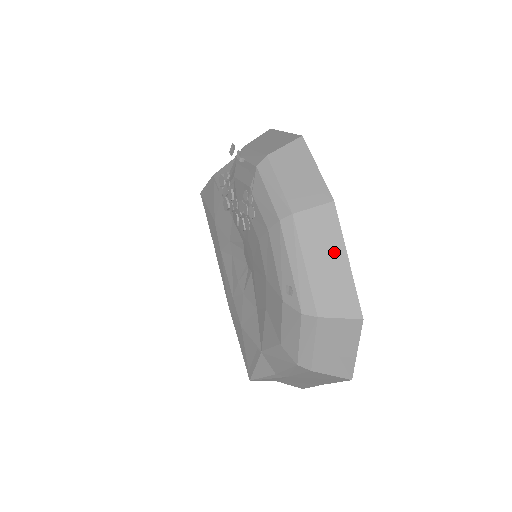
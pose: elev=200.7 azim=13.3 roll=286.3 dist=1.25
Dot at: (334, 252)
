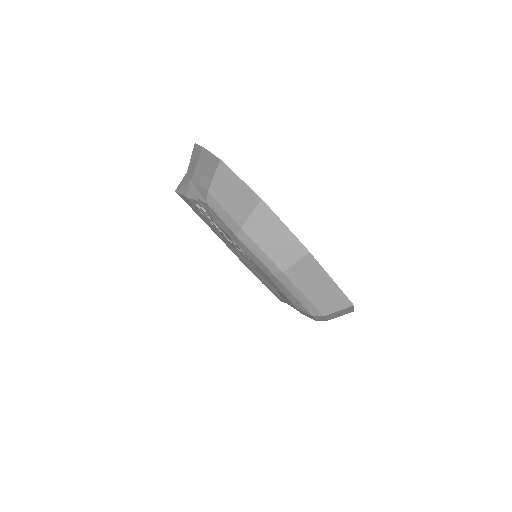
Dot at: (321, 281)
